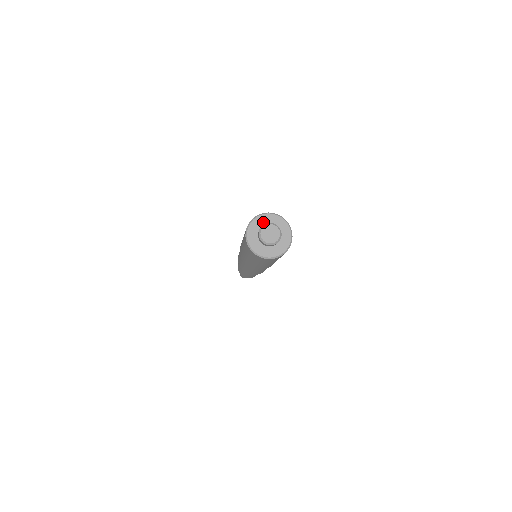
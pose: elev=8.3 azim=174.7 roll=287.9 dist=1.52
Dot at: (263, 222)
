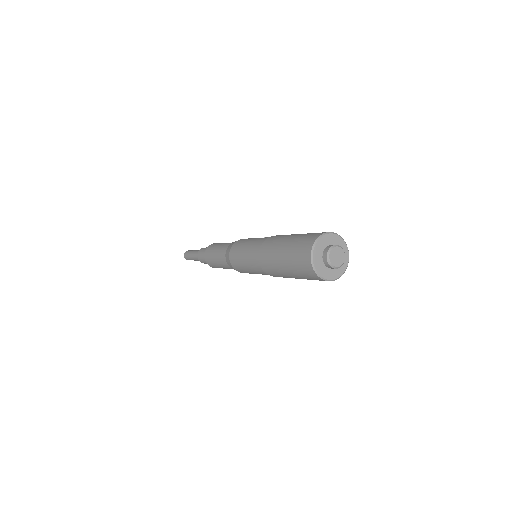
Dot at: (319, 255)
